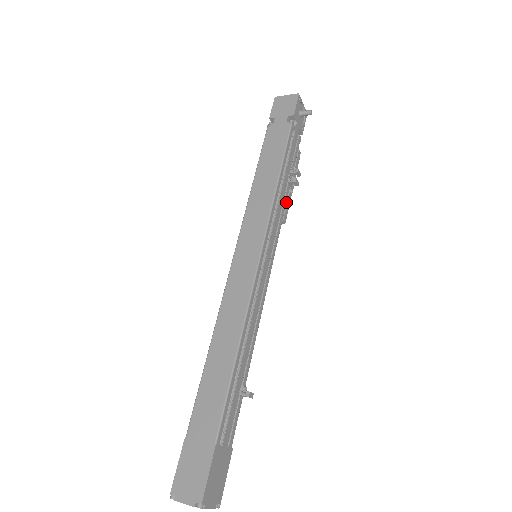
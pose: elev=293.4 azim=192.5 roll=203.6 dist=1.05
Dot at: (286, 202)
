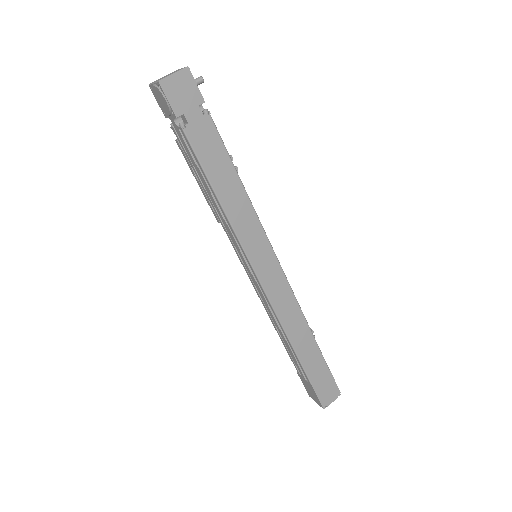
Dot at: occluded
